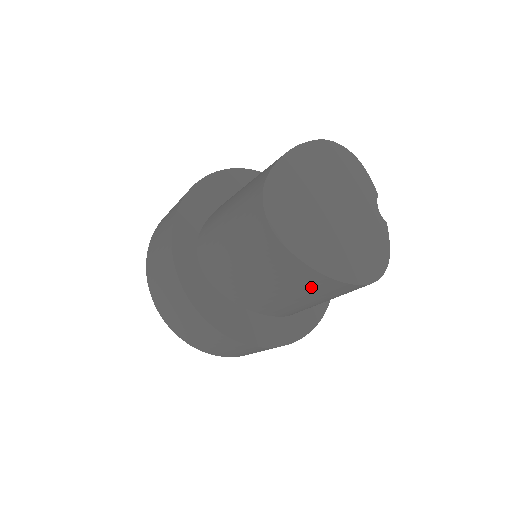
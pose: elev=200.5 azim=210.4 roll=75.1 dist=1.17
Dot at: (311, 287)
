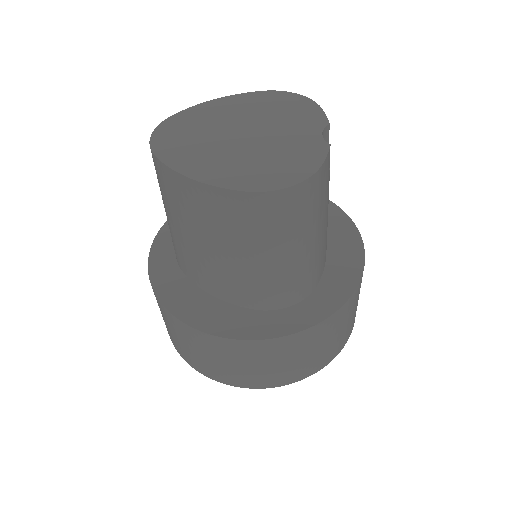
Dot at: (206, 214)
